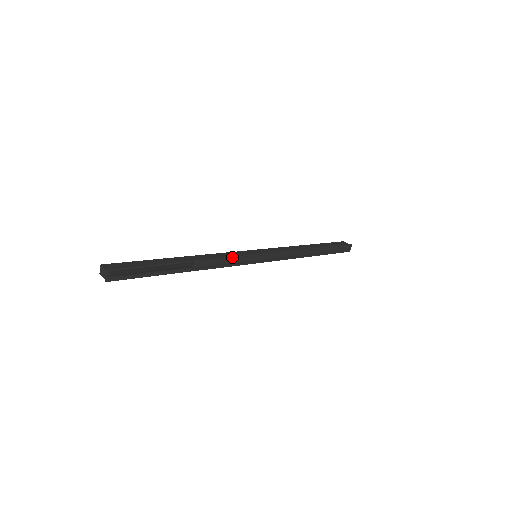
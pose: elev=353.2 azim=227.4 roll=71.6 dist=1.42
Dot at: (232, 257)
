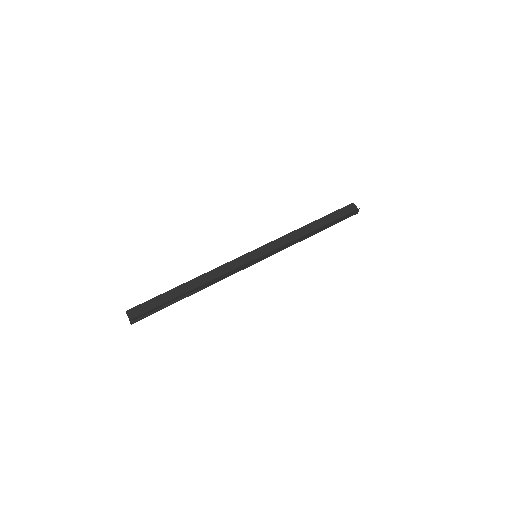
Dot at: (232, 271)
